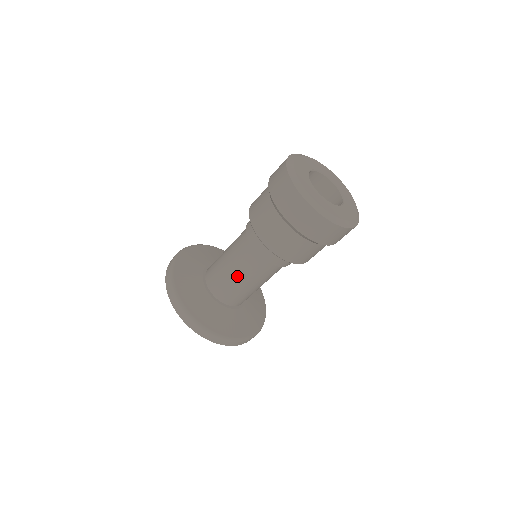
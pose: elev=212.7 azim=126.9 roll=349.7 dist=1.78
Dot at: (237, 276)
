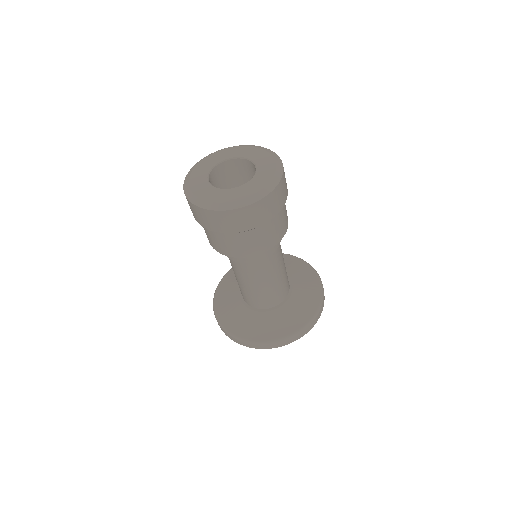
Dot at: (241, 282)
